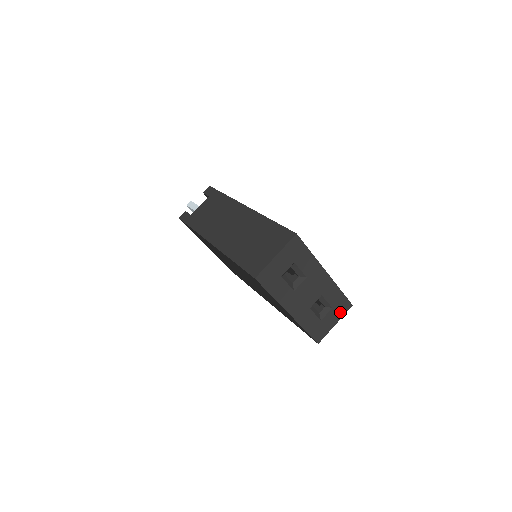
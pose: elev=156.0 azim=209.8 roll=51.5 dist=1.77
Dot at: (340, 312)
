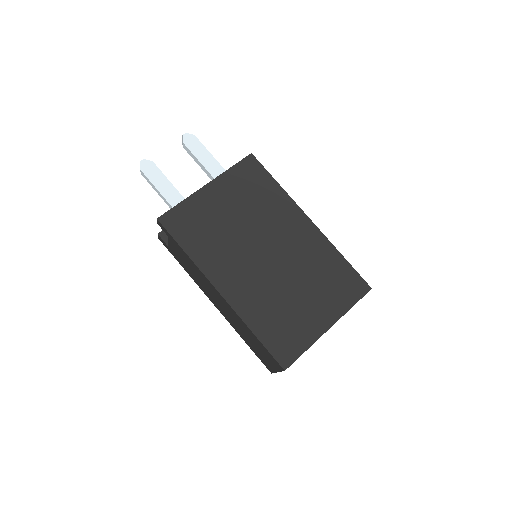
Dot at: occluded
